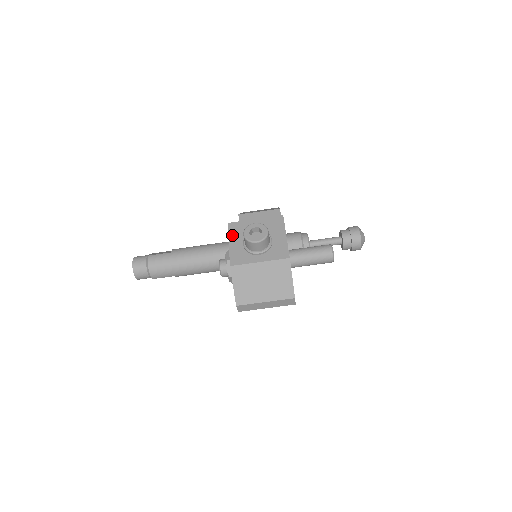
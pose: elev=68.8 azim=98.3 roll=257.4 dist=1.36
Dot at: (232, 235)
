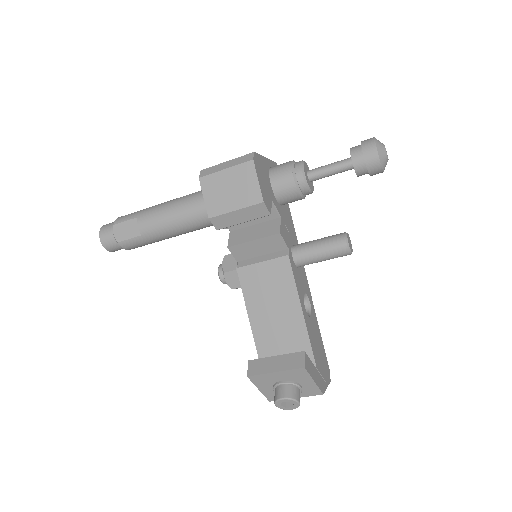
Dot at: (258, 385)
